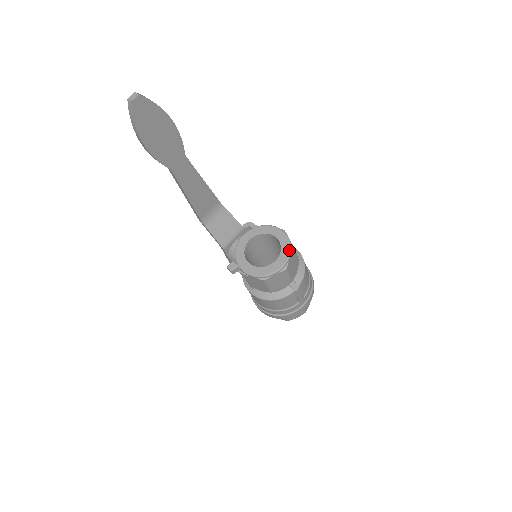
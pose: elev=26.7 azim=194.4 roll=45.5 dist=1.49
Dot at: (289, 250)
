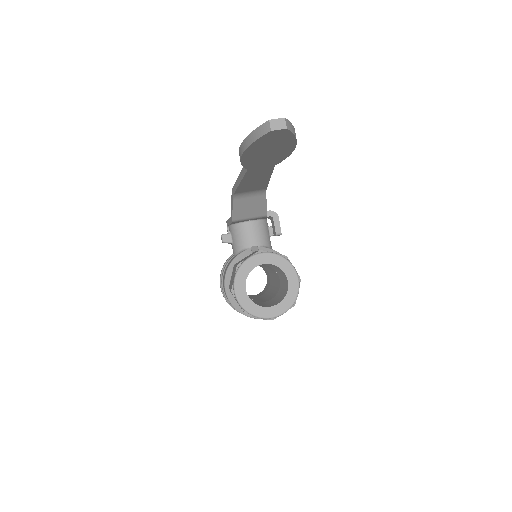
Dot at: (289, 307)
